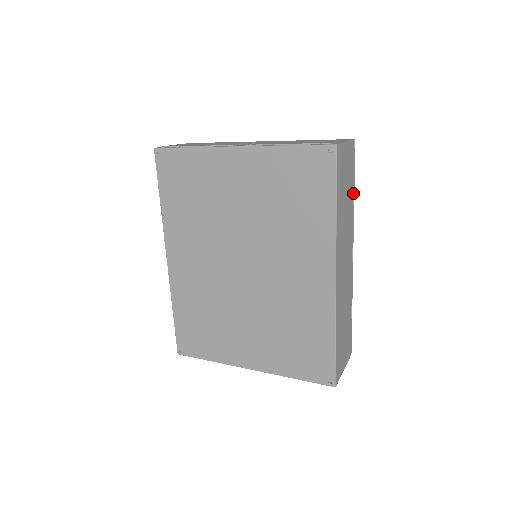
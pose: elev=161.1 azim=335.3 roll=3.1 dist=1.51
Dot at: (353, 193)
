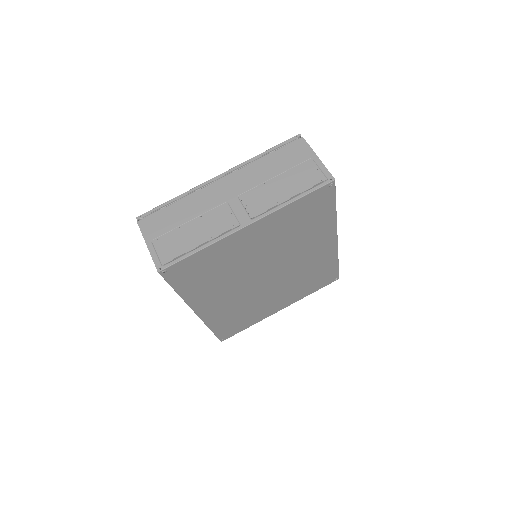
Dot at: occluded
